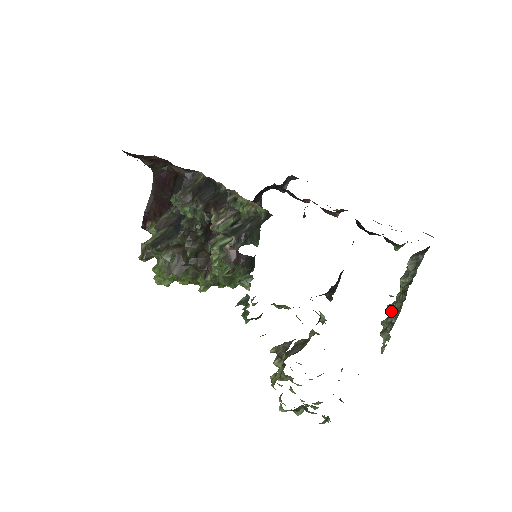
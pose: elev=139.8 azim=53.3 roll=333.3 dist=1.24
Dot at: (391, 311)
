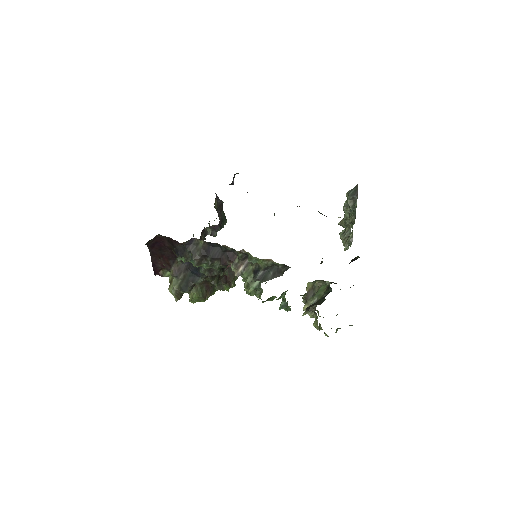
Dot at: (342, 226)
